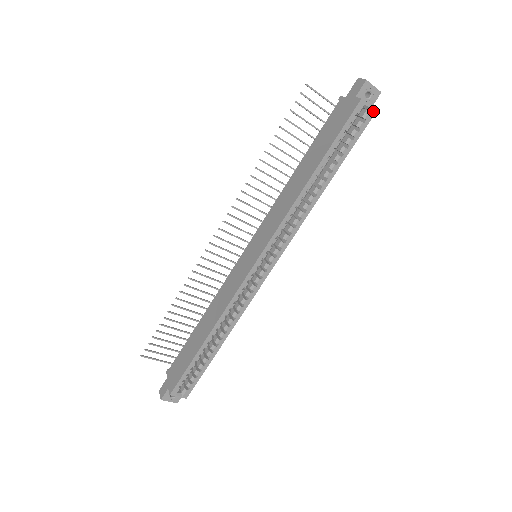
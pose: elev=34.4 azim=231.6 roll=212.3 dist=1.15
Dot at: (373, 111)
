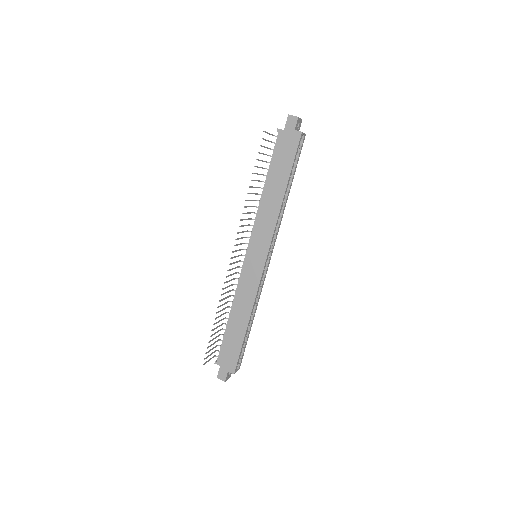
Dot at: (305, 135)
